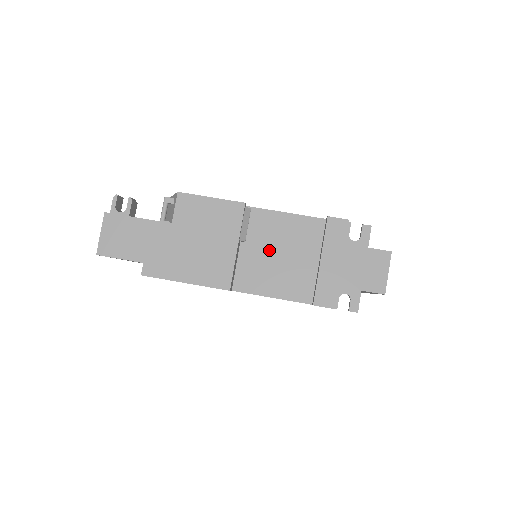
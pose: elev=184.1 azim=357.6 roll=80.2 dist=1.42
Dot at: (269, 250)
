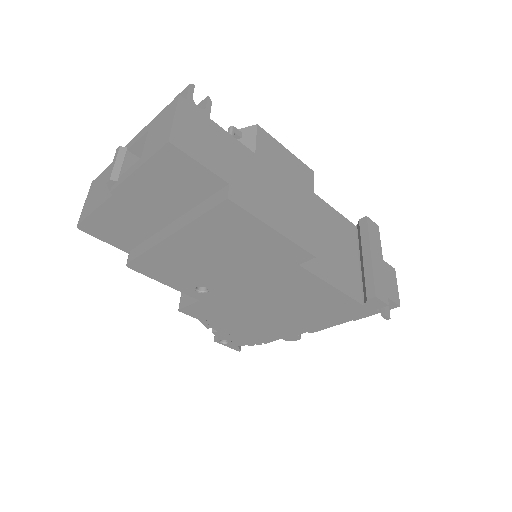
Dot at: (321, 233)
